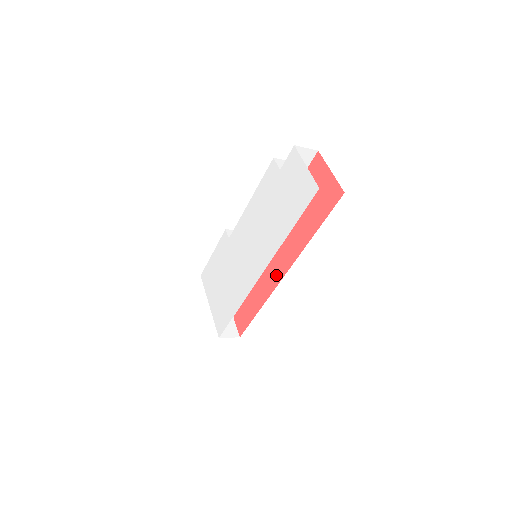
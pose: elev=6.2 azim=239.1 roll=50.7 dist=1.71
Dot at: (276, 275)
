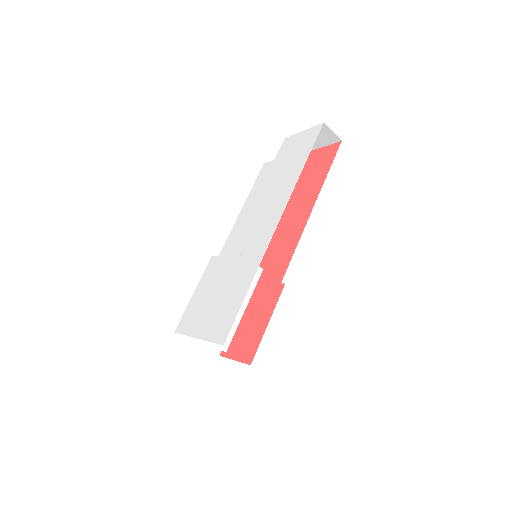
Dot at: (288, 250)
